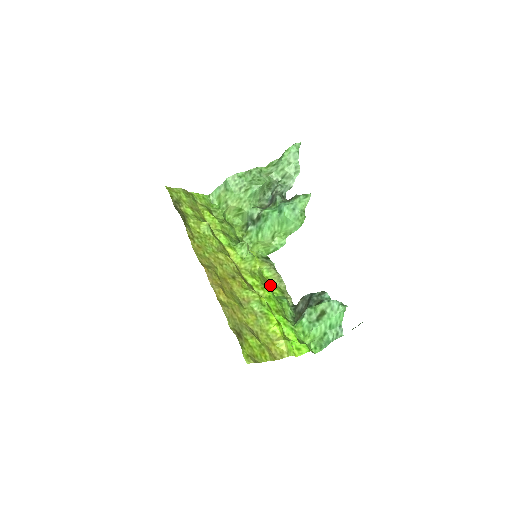
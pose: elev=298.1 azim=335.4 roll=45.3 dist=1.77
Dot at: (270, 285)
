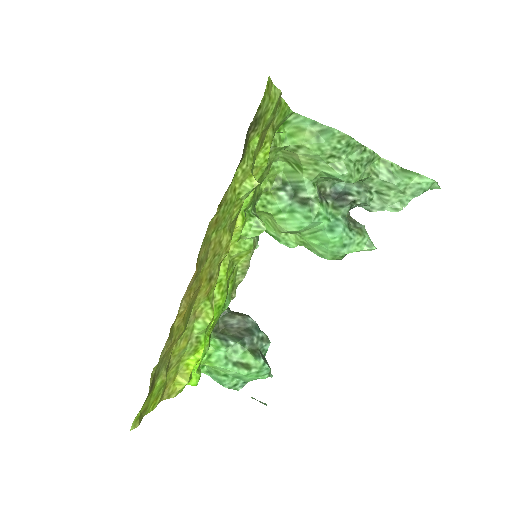
Dot at: (231, 277)
